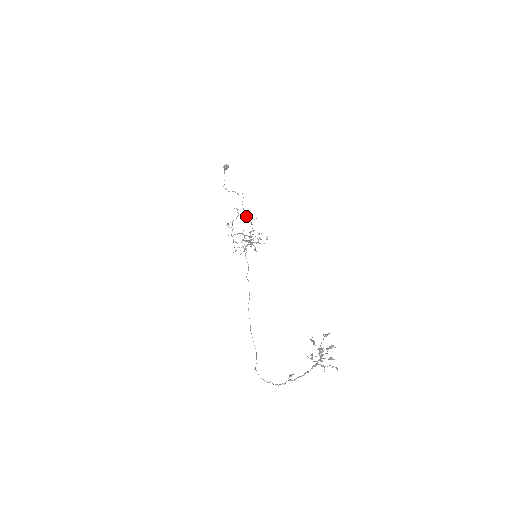
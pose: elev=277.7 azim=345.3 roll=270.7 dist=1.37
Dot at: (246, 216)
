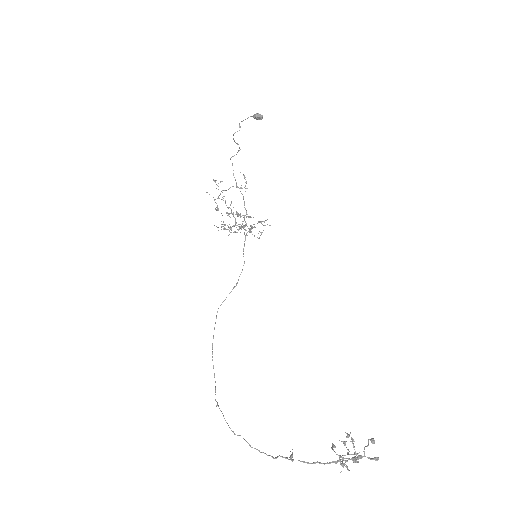
Dot at: occluded
